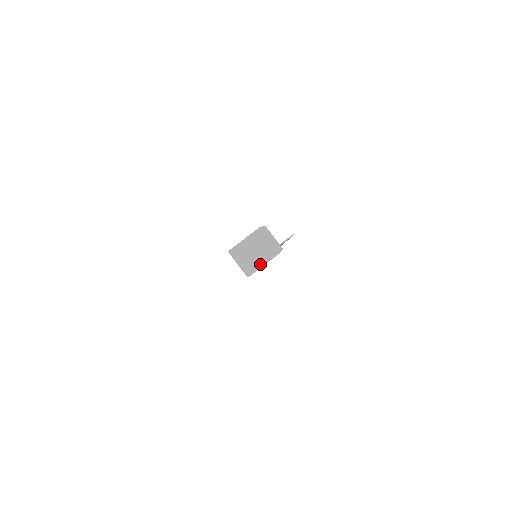
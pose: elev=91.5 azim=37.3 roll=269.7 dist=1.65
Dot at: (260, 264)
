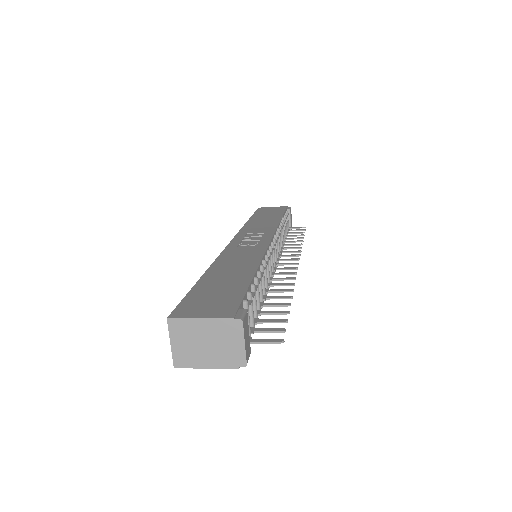
Dot at: (202, 363)
